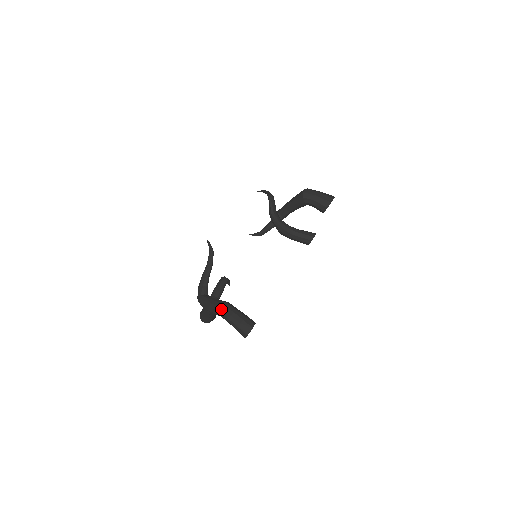
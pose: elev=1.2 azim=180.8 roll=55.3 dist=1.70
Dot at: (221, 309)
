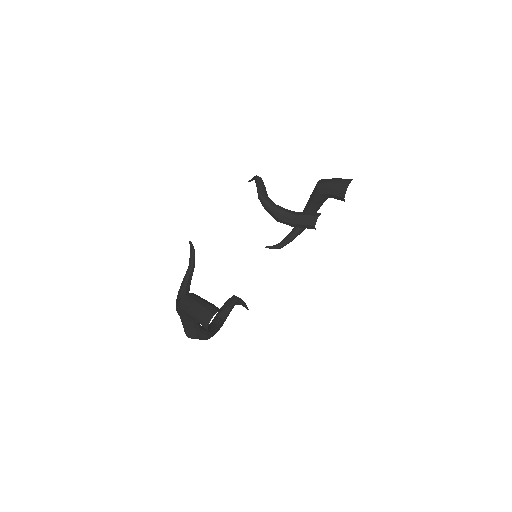
Dot at: (182, 301)
